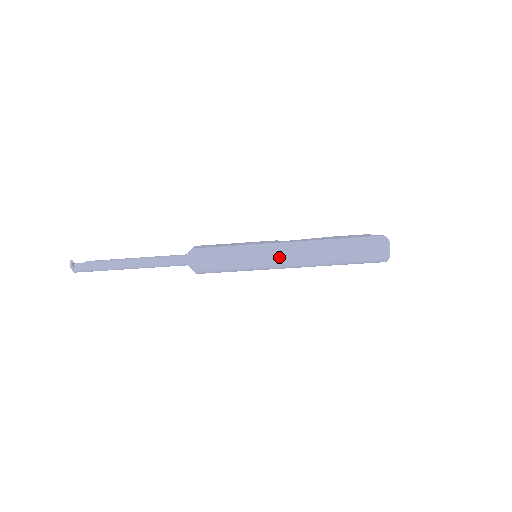
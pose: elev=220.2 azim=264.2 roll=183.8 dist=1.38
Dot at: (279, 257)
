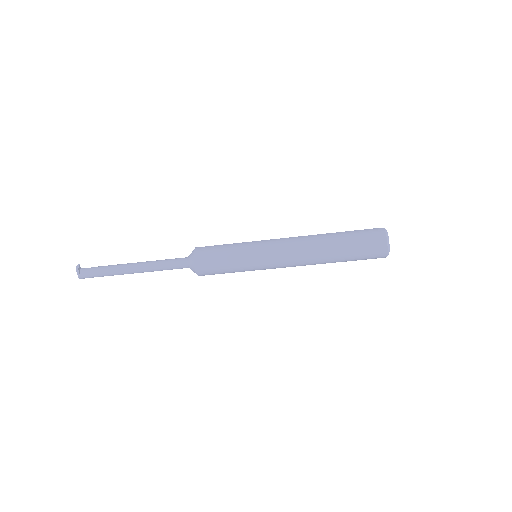
Dot at: (277, 249)
